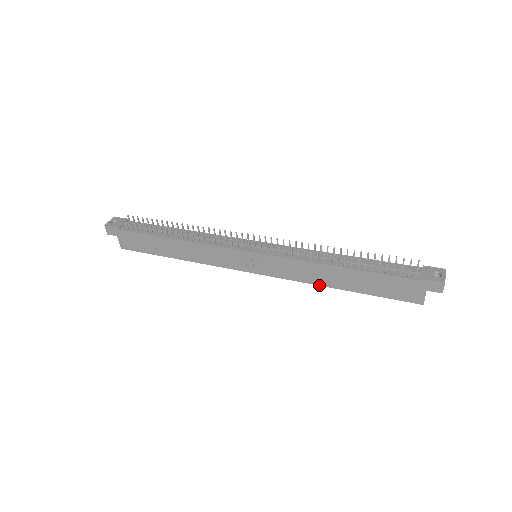
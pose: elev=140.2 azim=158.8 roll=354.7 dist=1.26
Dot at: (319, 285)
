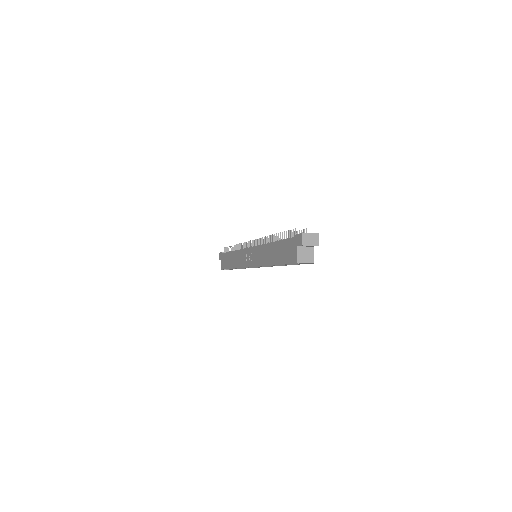
Dot at: (266, 265)
